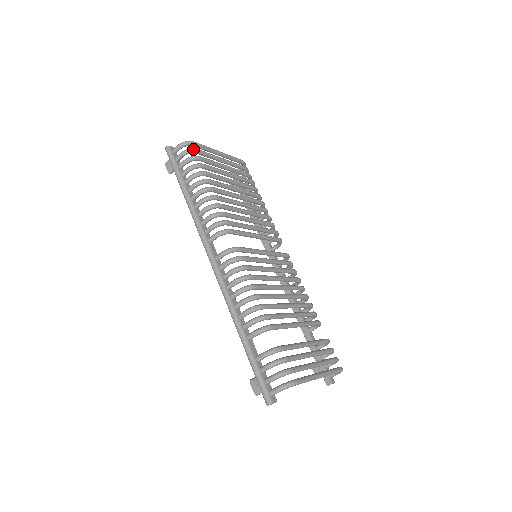
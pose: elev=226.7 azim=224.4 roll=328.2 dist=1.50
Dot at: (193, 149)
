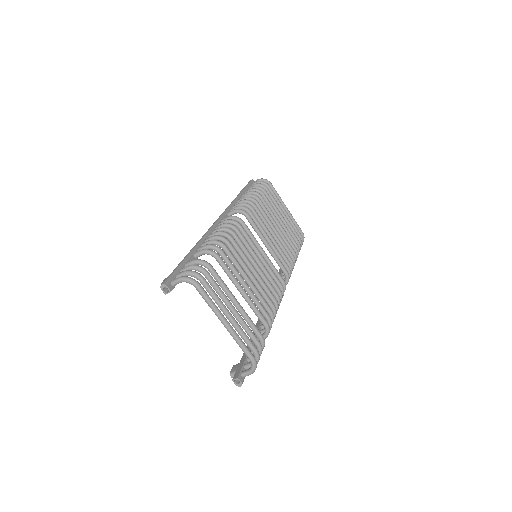
Dot at: (266, 183)
